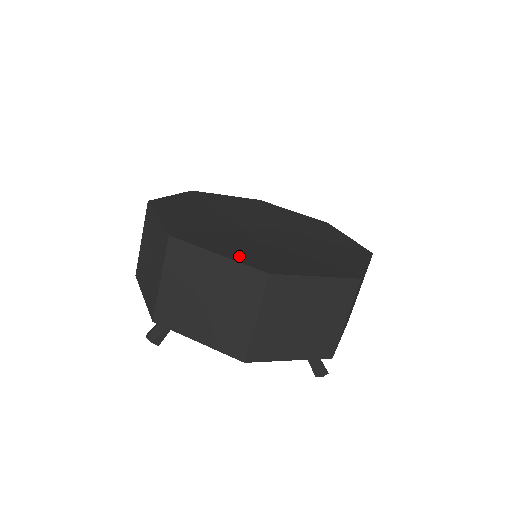
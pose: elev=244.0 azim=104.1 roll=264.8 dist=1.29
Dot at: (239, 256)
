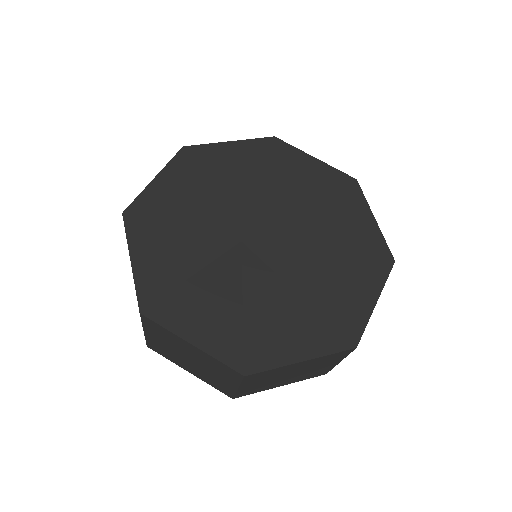
Dot at: (216, 339)
